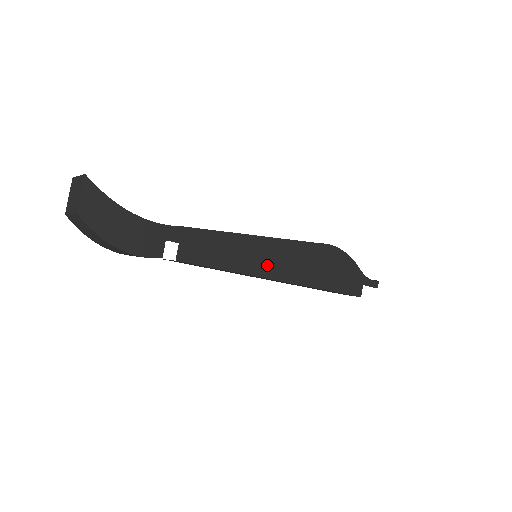
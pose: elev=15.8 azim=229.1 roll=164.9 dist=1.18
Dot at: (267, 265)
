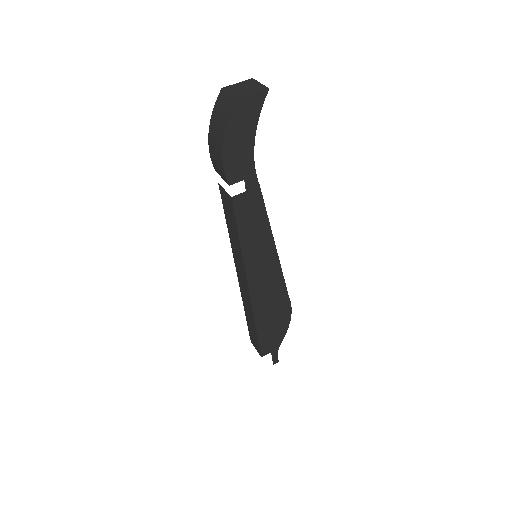
Dot at: (257, 269)
